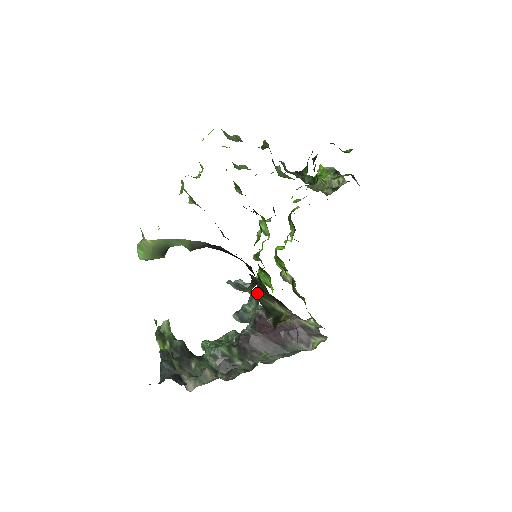
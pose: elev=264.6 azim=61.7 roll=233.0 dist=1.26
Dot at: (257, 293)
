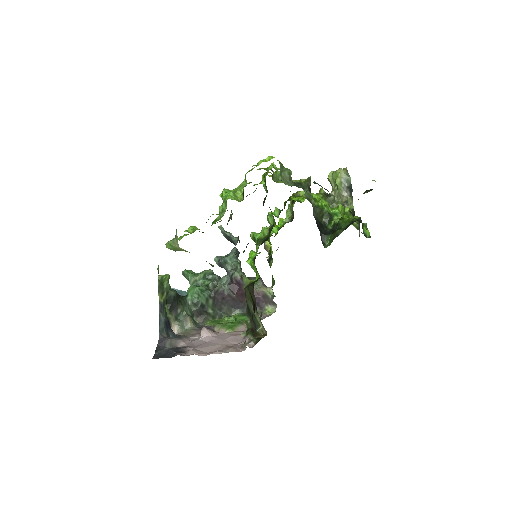
Dot at: (246, 292)
